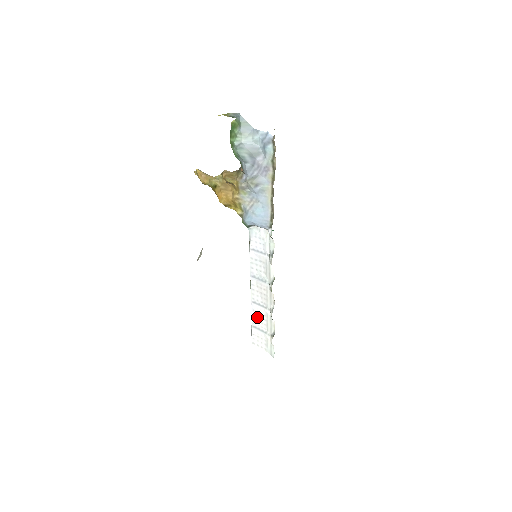
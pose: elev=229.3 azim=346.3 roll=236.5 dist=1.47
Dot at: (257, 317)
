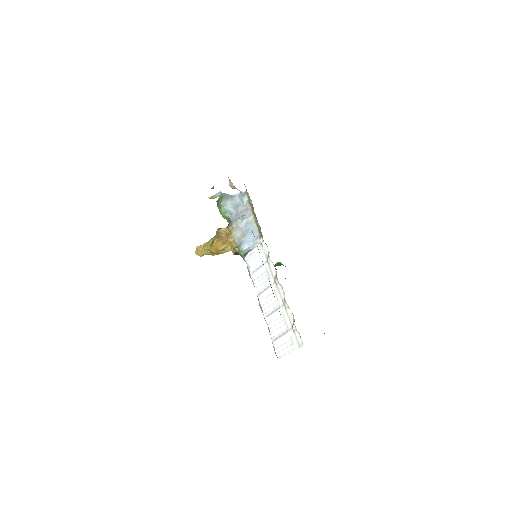
Dot at: (274, 327)
